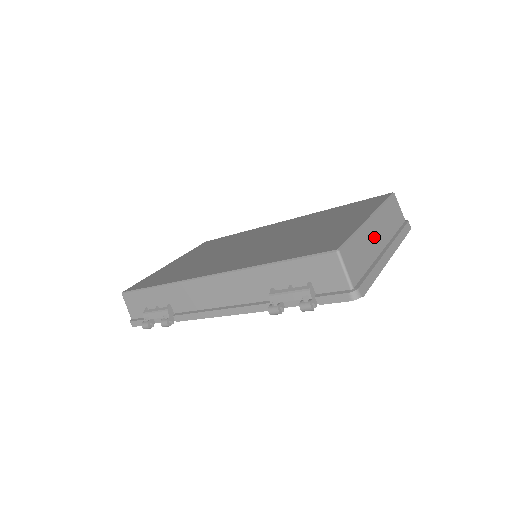
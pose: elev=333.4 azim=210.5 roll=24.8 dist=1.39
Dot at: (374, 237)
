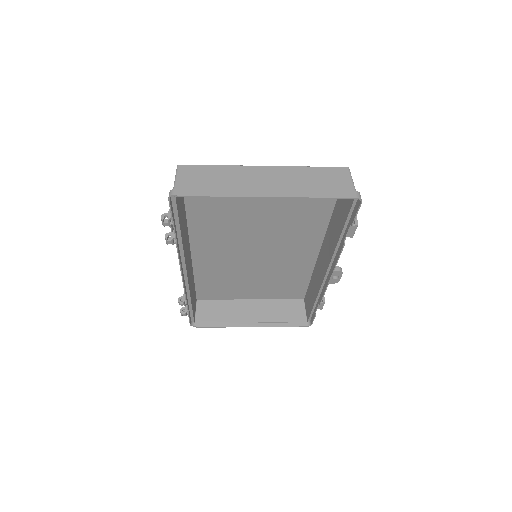
Dot at: (255, 178)
